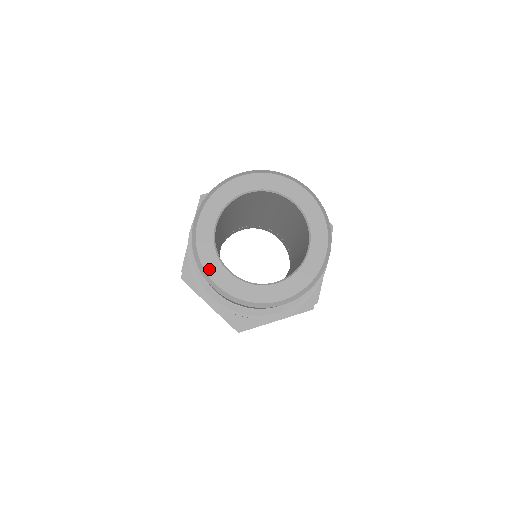
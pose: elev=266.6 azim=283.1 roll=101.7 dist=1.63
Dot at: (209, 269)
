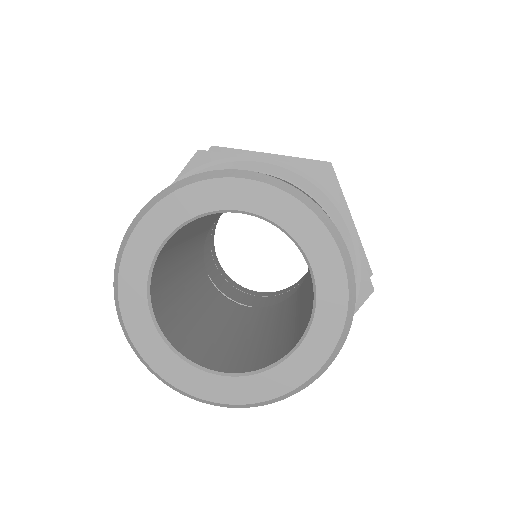
Dot at: (126, 305)
